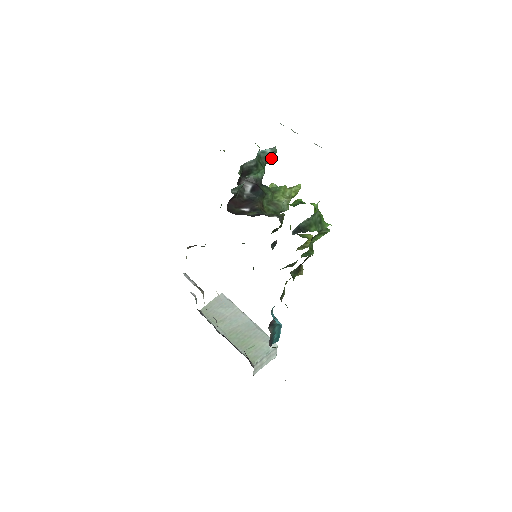
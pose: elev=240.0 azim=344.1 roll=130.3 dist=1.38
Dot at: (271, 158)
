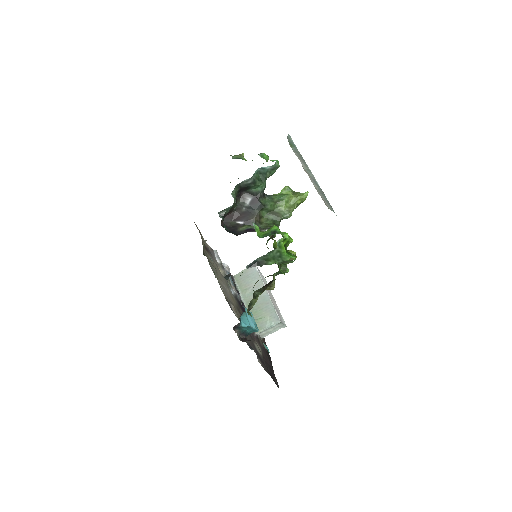
Dot at: (274, 171)
